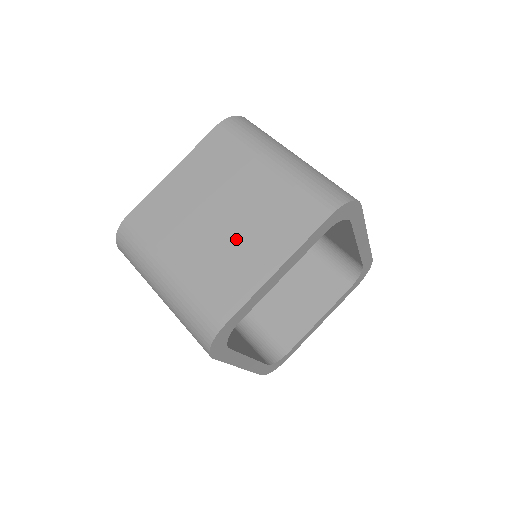
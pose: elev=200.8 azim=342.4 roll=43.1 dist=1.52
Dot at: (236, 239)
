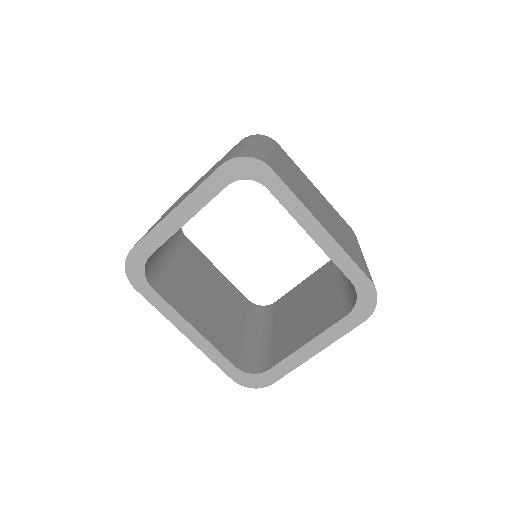
Dot at: (182, 198)
